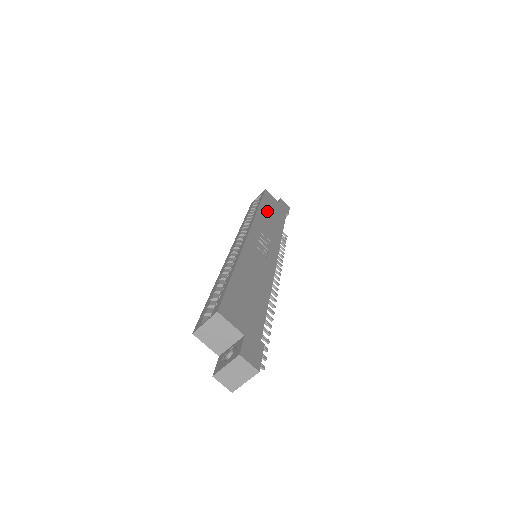
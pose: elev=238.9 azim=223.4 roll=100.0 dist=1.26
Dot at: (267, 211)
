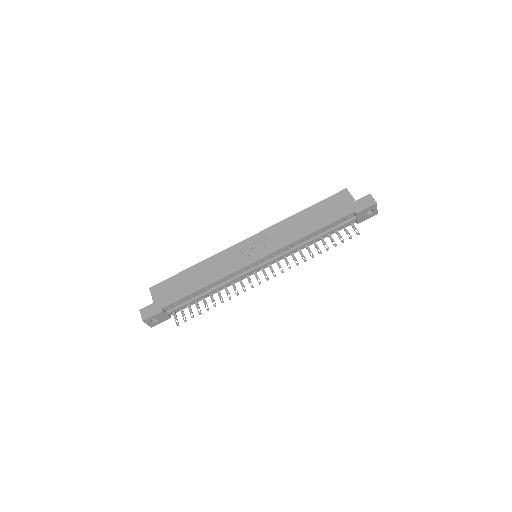
Dot at: (309, 215)
